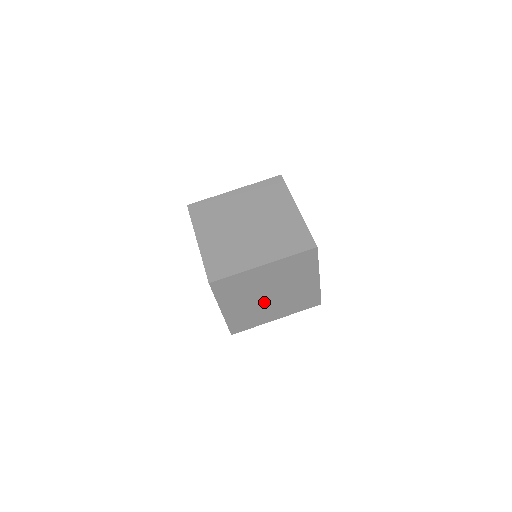
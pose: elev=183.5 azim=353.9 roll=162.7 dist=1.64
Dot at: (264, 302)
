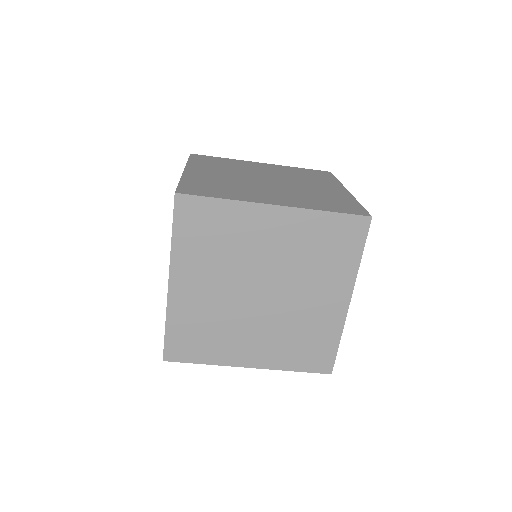
Dot at: occluded
